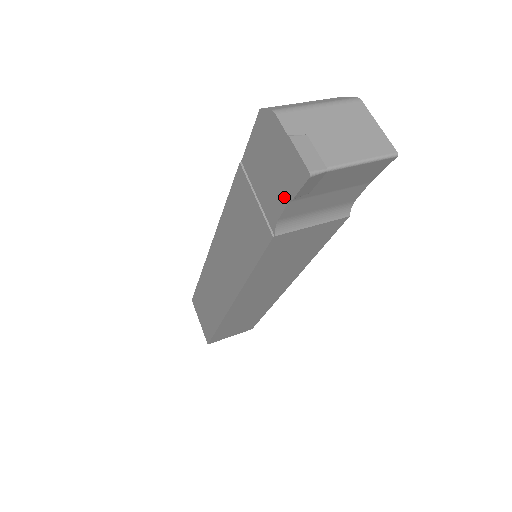
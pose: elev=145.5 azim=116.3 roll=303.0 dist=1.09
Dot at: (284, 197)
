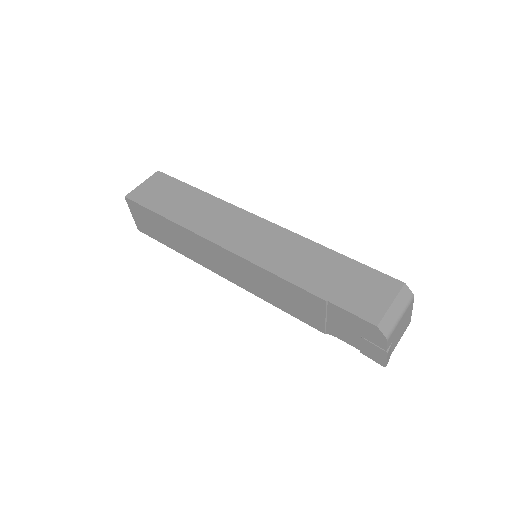
Dot at: (355, 345)
